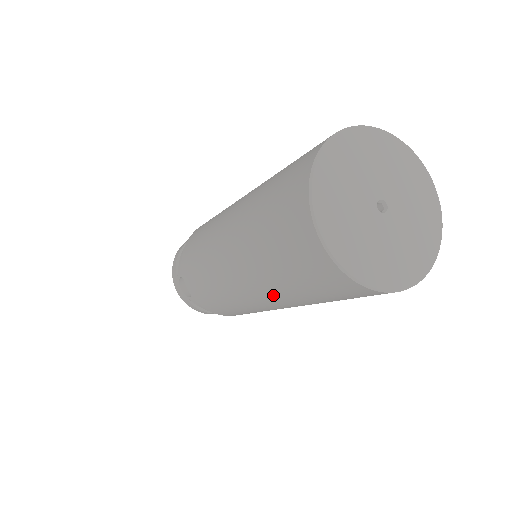
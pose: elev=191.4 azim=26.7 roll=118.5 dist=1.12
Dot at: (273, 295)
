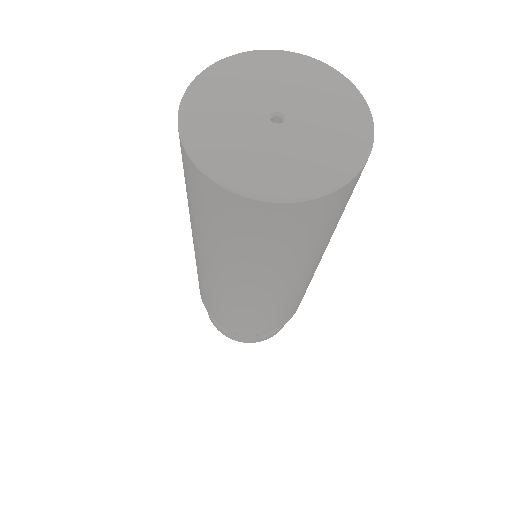
Dot at: (300, 269)
